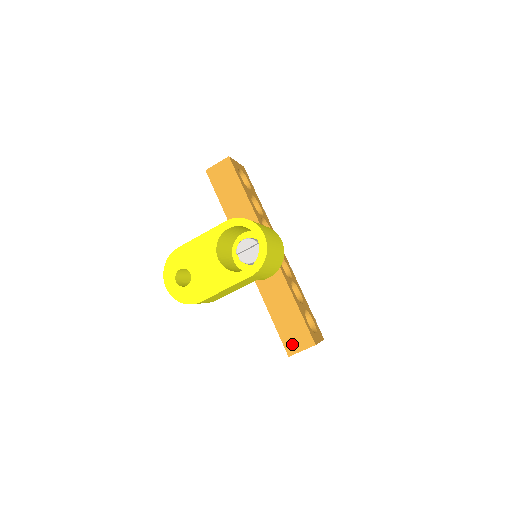
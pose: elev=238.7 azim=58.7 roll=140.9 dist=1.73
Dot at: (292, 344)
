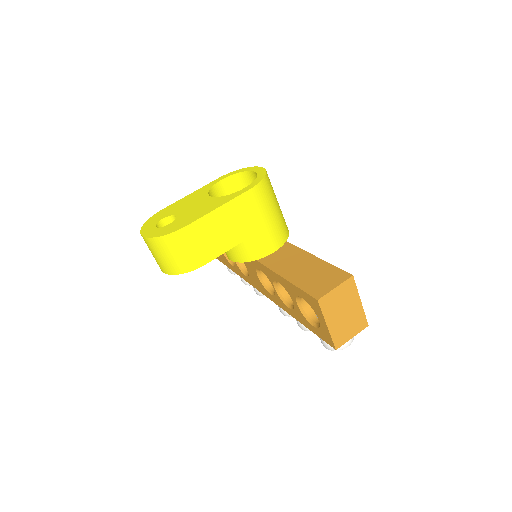
Dot at: (319, 287)
